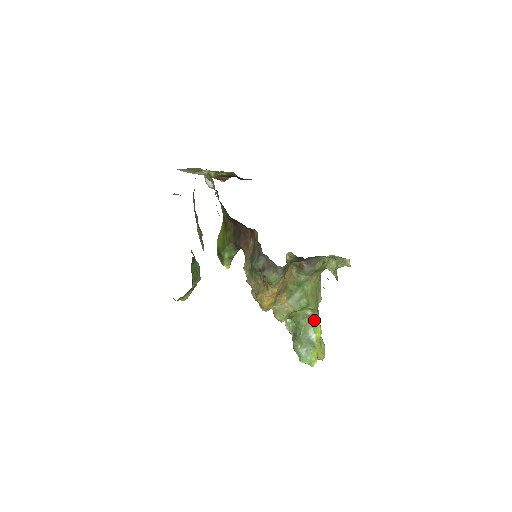
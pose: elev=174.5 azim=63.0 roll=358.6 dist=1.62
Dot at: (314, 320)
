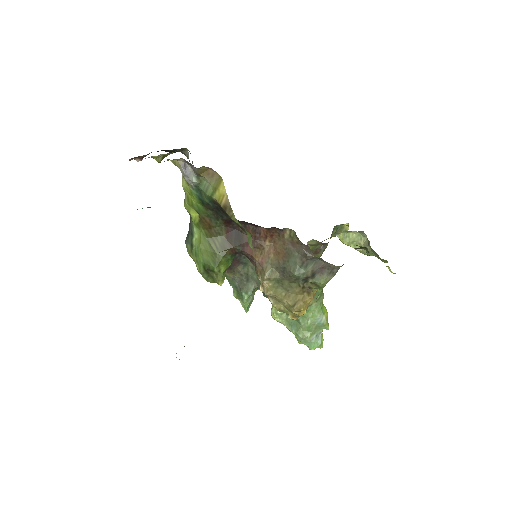
Dot at: (322, 301)
